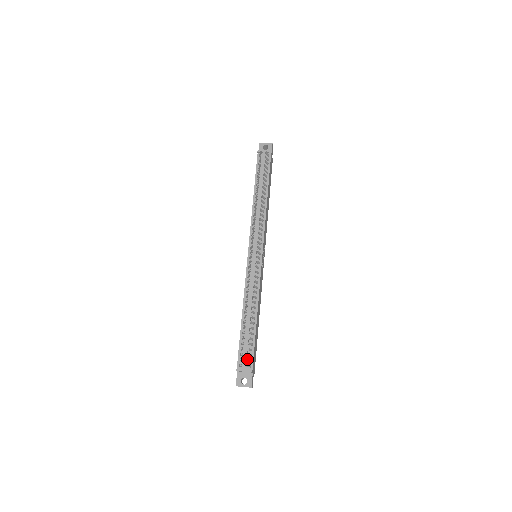
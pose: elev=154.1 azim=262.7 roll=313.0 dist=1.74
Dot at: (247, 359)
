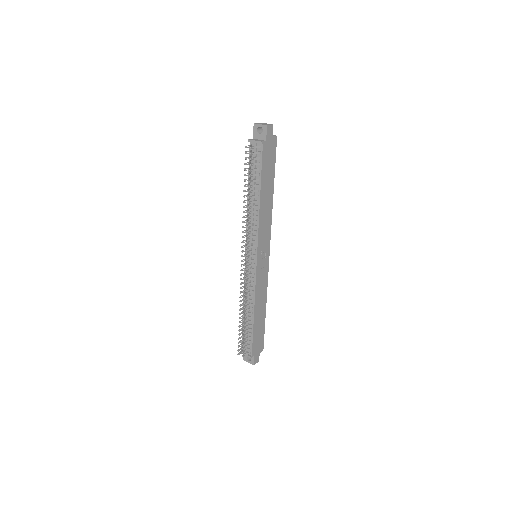
Dot at: (242, 352)
